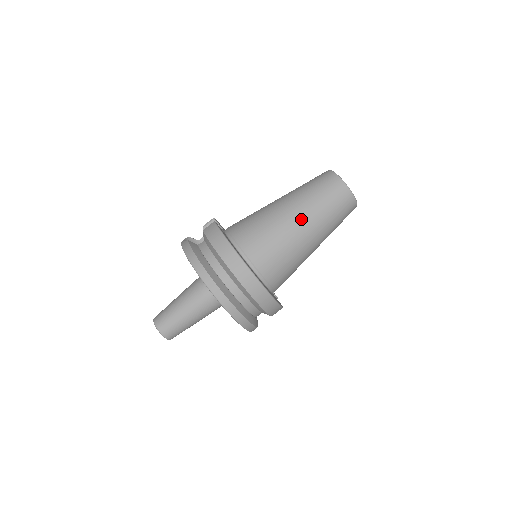
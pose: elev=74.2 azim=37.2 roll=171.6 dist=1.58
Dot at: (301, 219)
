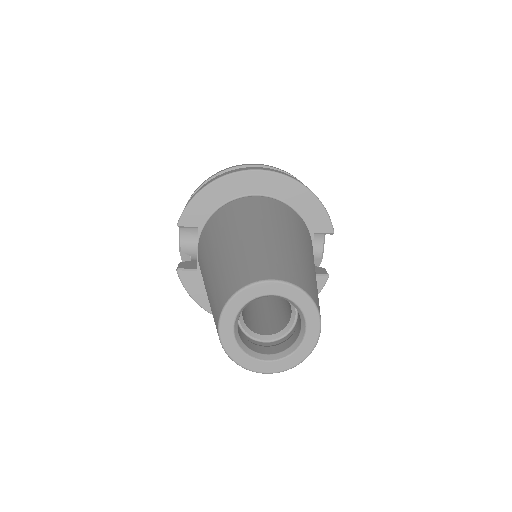
Dot at: occluded
